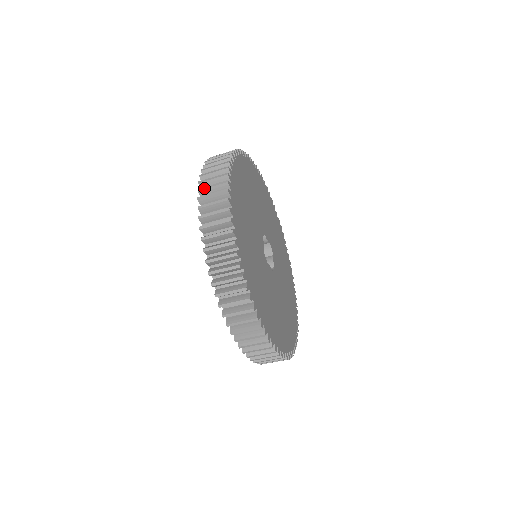
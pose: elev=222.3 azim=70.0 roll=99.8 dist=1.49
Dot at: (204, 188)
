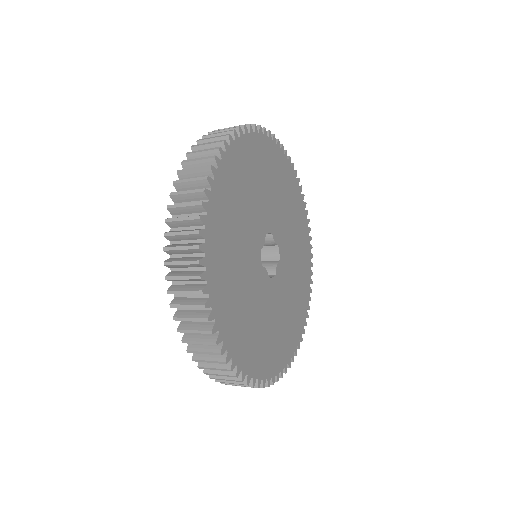
Dot at: occluded
